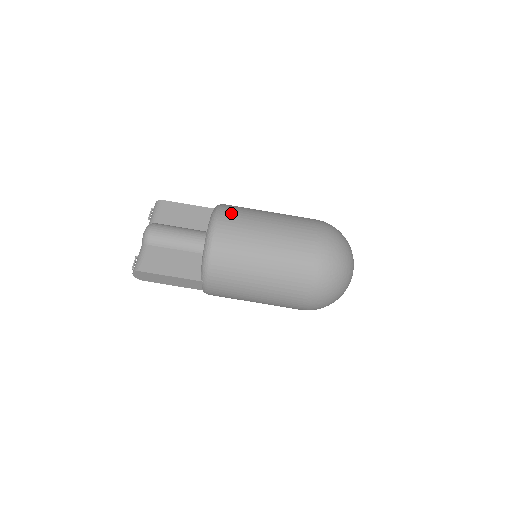
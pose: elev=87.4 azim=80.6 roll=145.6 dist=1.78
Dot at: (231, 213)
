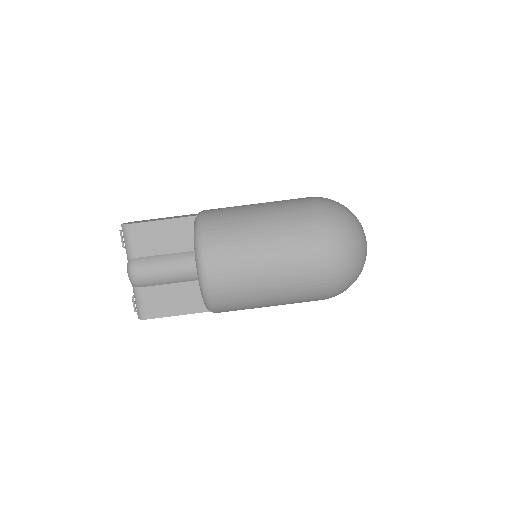
Dot at: (217, 252)
